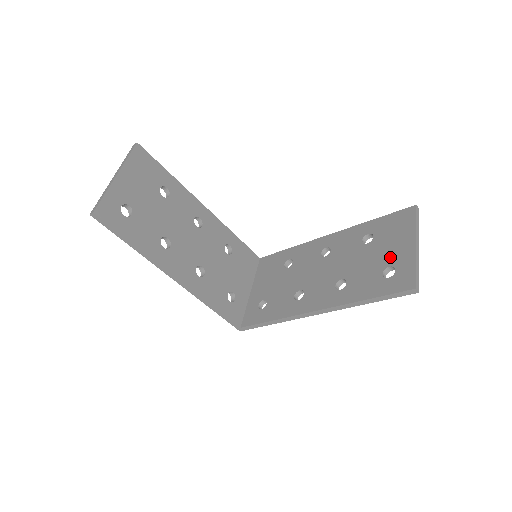
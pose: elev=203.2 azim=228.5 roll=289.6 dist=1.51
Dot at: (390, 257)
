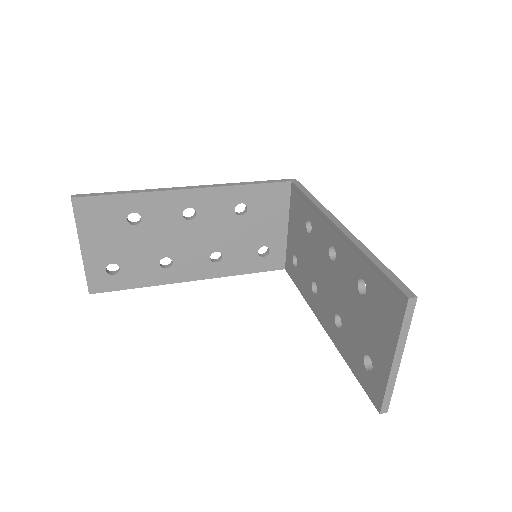
Dot at: (372, 346)
